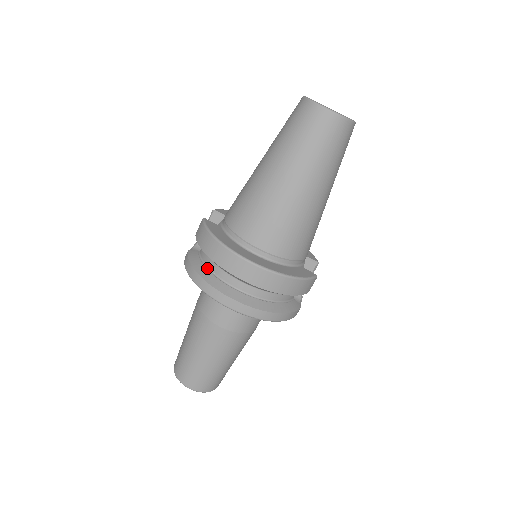
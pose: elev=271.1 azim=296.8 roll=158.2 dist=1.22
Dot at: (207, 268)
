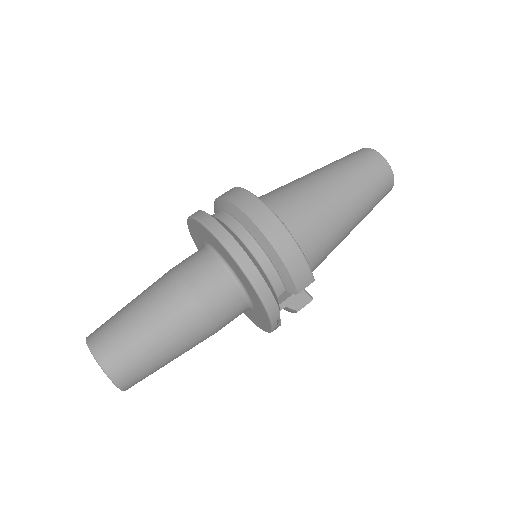
Dot at: occluded
